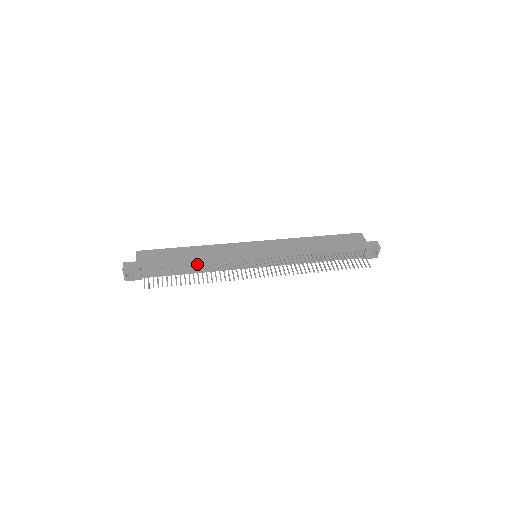
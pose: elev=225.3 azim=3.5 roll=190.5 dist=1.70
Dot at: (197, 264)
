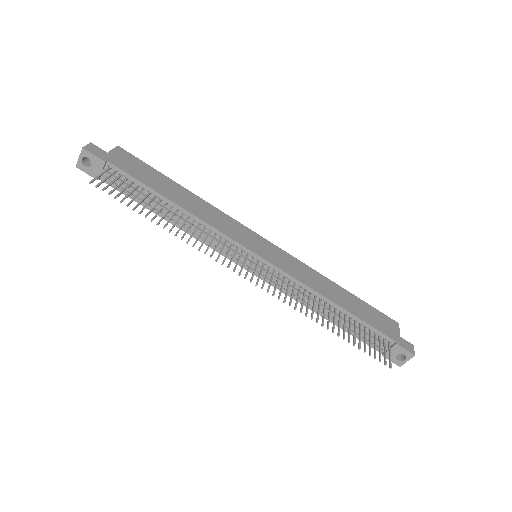
Dot at: (179, 210)
